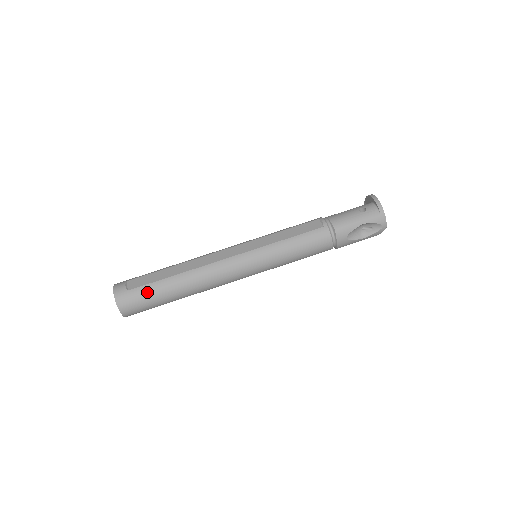
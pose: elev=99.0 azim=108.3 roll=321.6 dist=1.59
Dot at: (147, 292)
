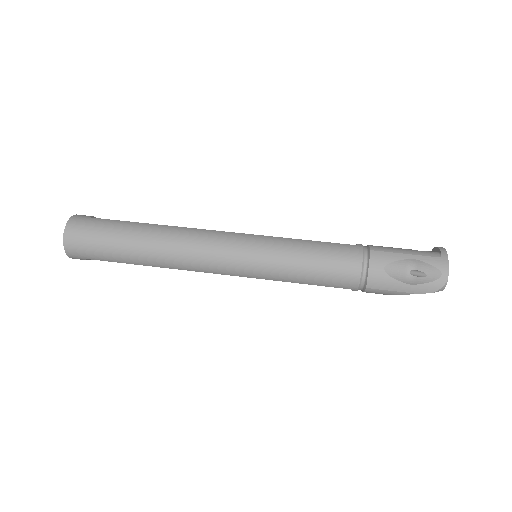
Dot at: (108, 225)
